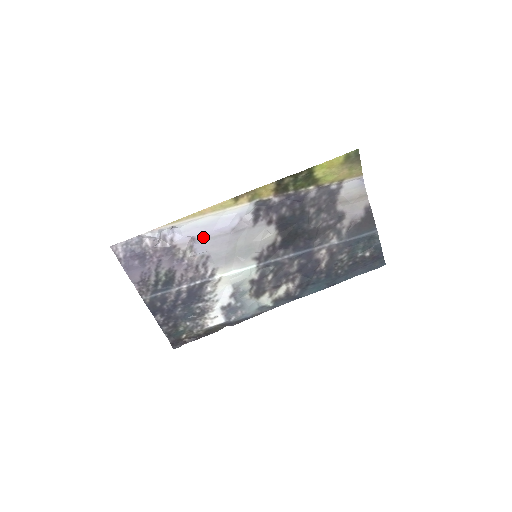
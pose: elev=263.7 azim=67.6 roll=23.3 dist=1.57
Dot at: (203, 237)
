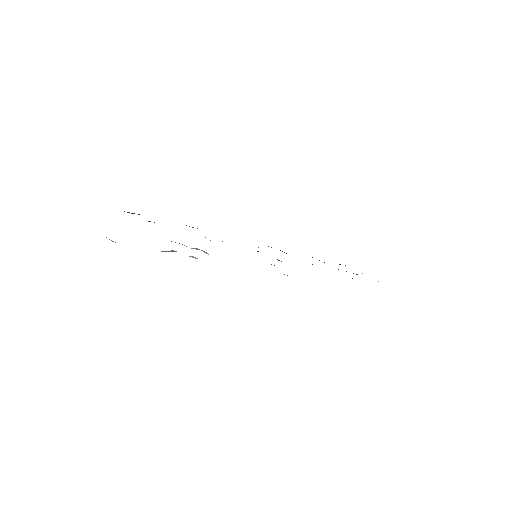
Dot at: occluded
